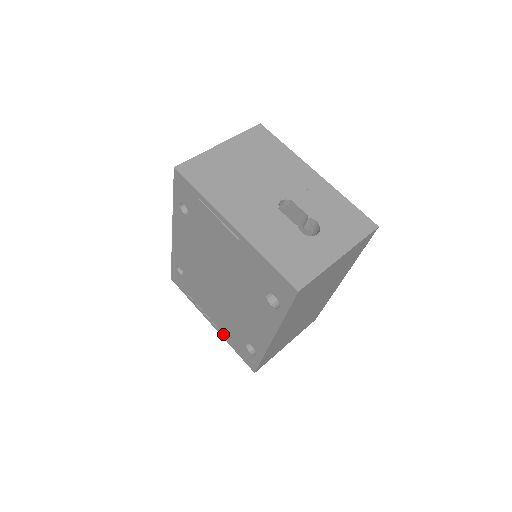
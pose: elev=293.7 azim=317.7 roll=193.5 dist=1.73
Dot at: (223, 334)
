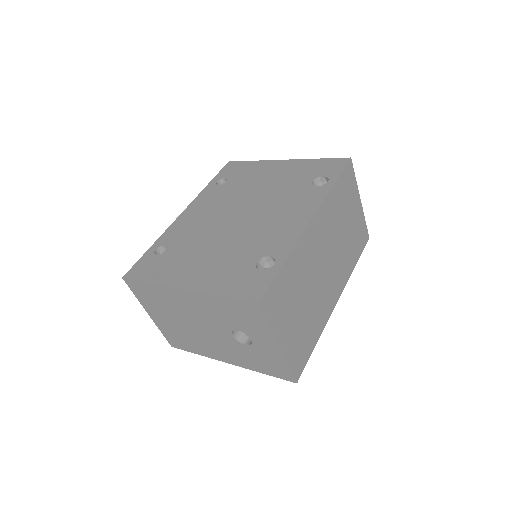
Dot at: (206, 285)
